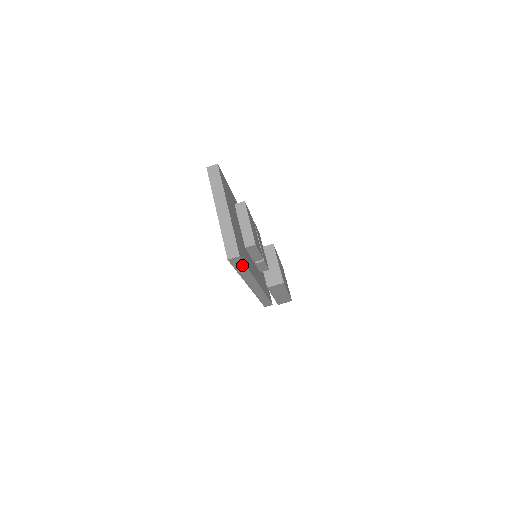
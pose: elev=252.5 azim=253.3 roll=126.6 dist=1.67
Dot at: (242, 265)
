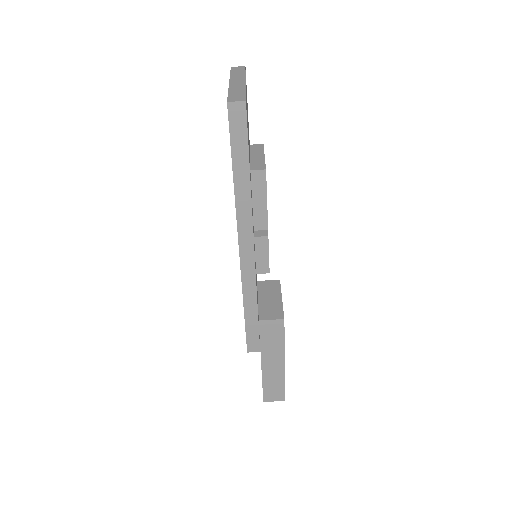
Dot at: (243, 143)
